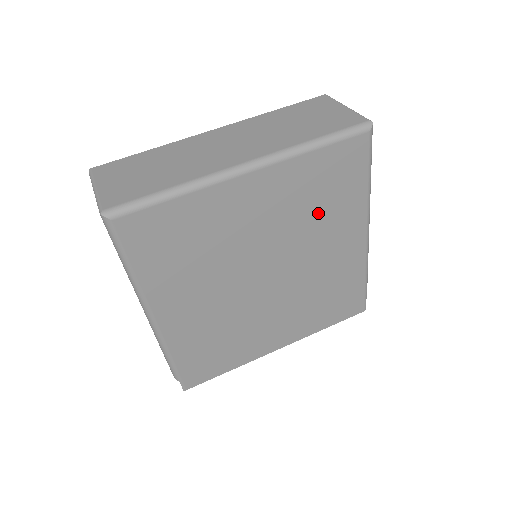
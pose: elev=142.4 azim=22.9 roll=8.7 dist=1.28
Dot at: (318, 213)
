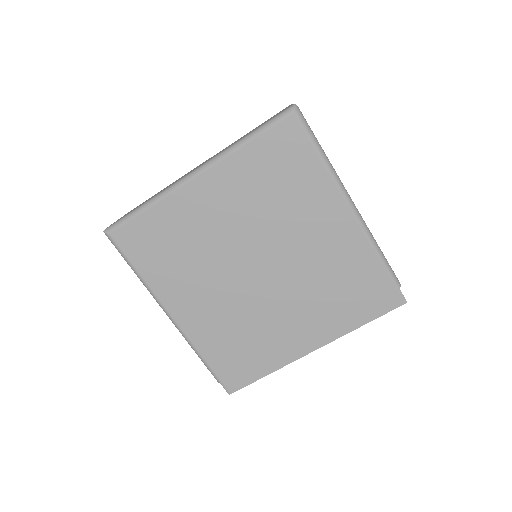
Dot at: (281, 200)
